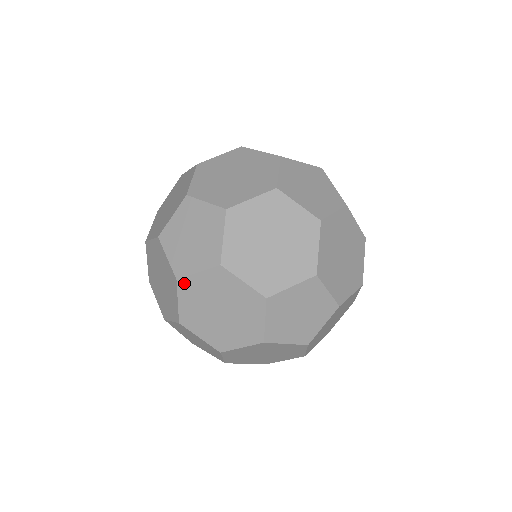
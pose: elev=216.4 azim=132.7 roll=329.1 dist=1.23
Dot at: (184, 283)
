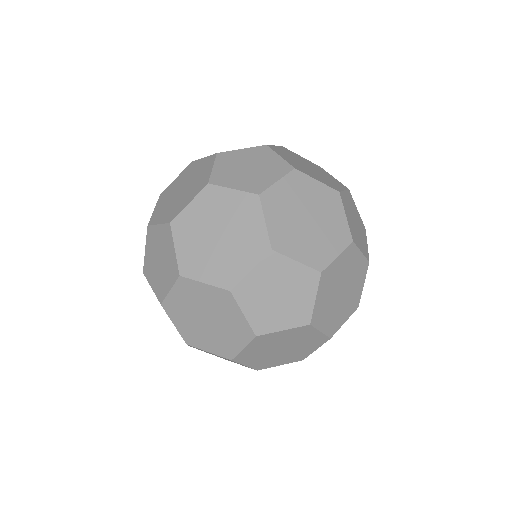
Dot at: (262, 337)
